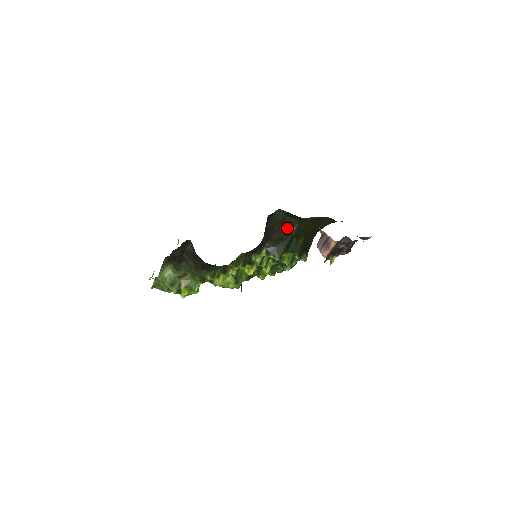
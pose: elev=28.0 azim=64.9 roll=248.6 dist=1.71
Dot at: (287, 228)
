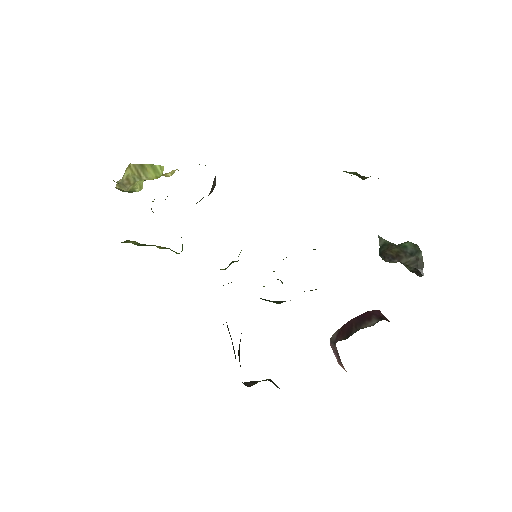
Dot at: occluded
